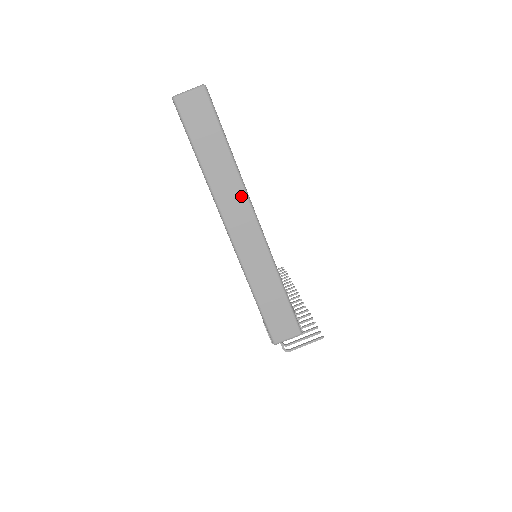
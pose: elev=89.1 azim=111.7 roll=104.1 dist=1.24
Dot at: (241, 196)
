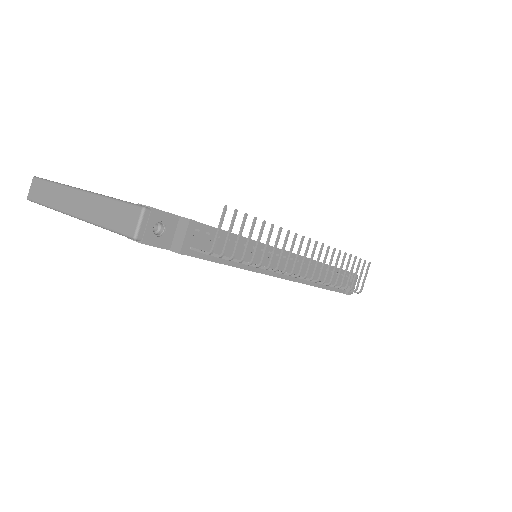
Dot at: (67, 191)
